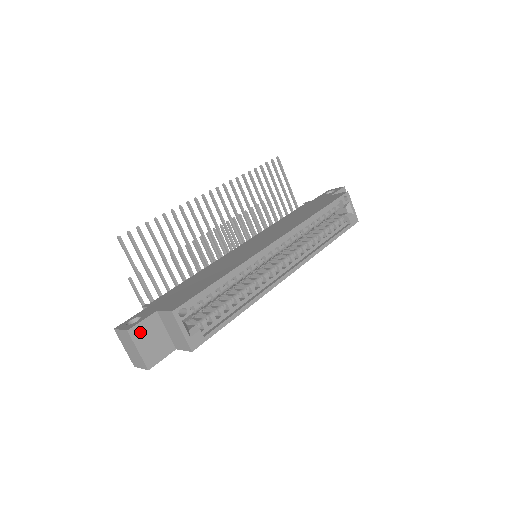
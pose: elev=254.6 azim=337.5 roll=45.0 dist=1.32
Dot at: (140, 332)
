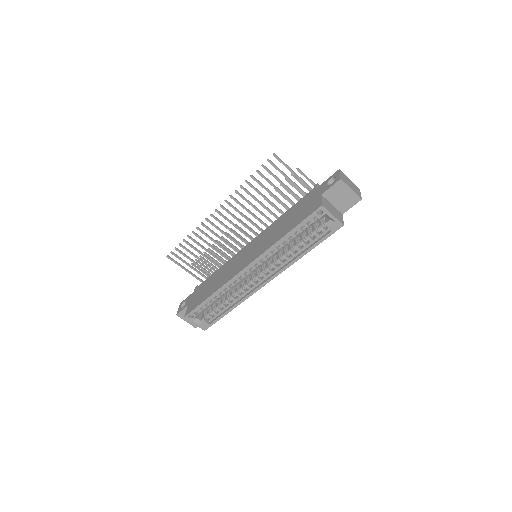
Dot at: (183, 315)
